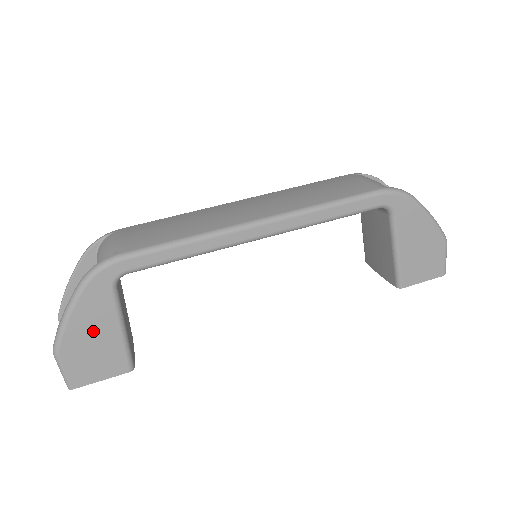
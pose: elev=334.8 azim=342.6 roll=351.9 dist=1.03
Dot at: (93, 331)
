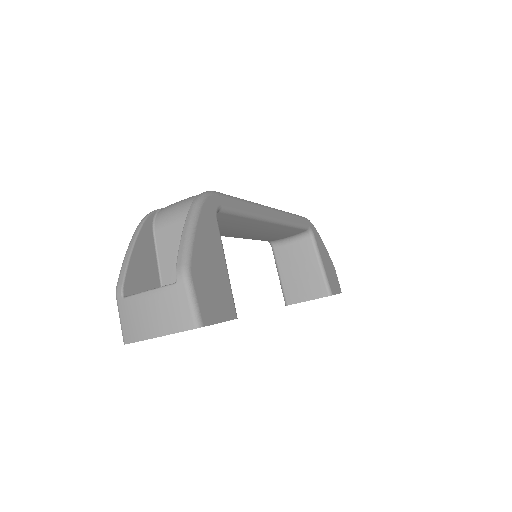
Dot at: (210, 256)
